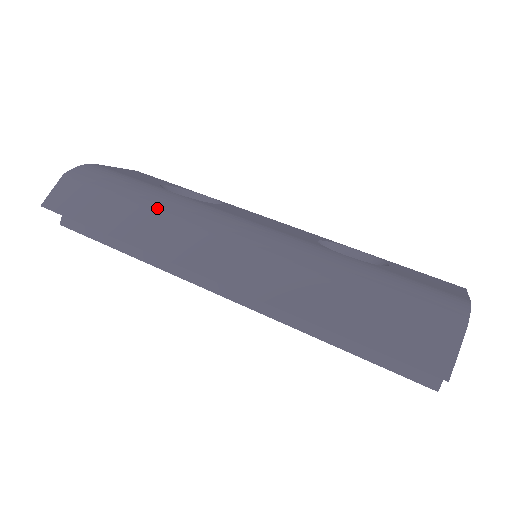
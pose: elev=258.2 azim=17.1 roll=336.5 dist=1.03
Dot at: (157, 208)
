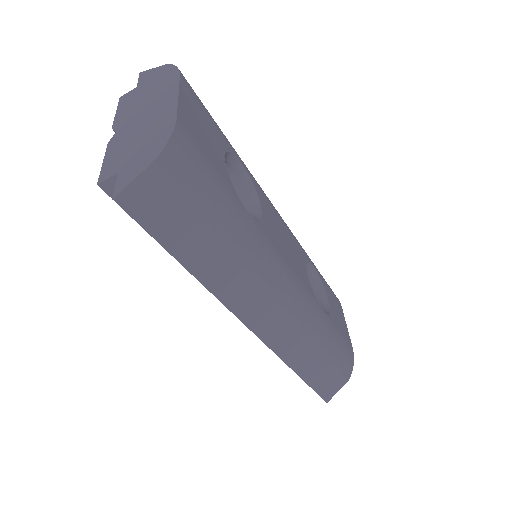
Dot at: (242, 254)
